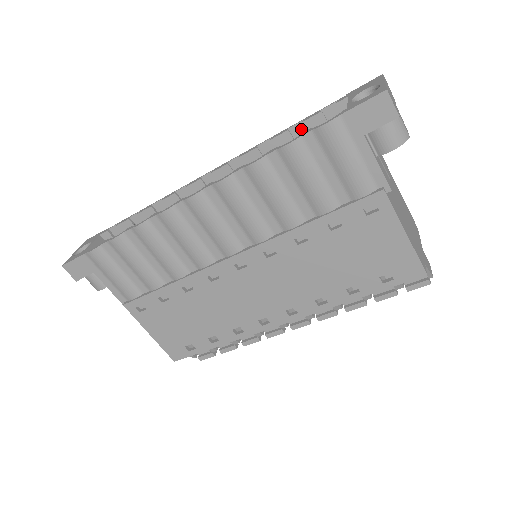
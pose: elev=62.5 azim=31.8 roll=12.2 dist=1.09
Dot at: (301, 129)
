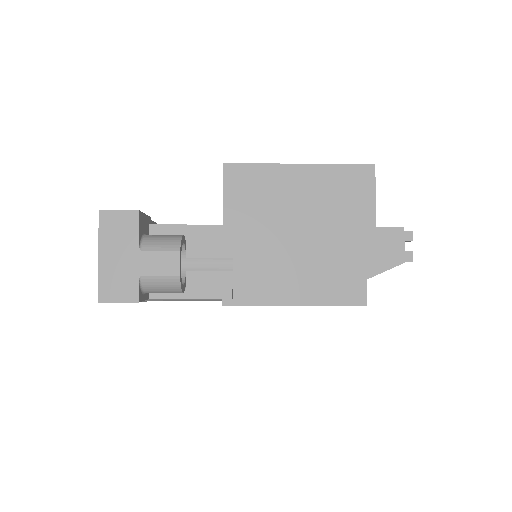
Dot at: occluded
